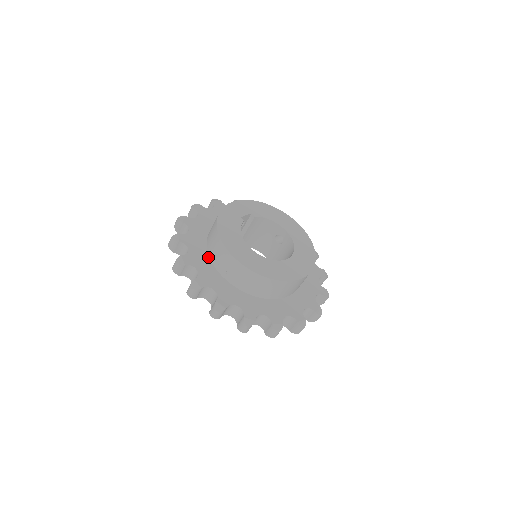
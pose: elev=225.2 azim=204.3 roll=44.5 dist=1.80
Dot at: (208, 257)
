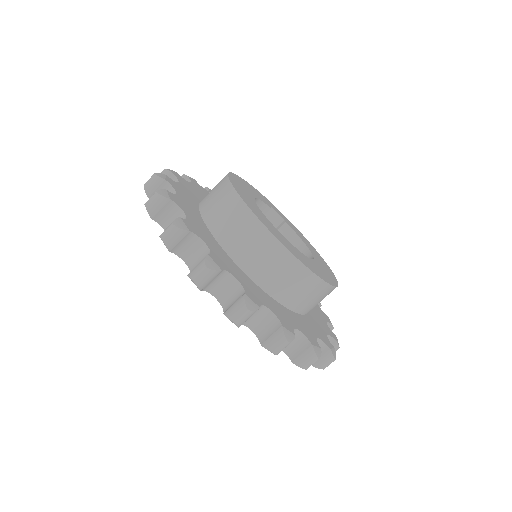
Dot at: (202, 199)
